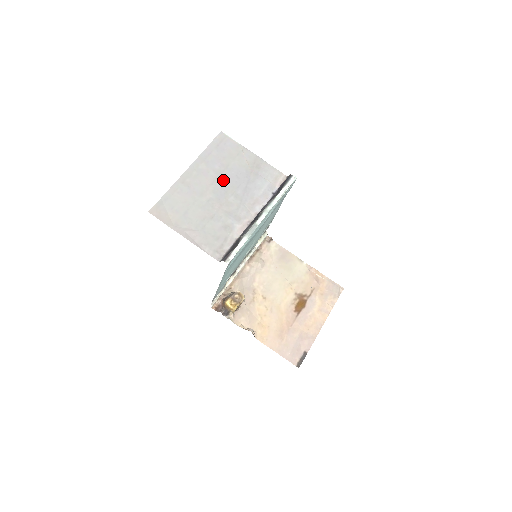
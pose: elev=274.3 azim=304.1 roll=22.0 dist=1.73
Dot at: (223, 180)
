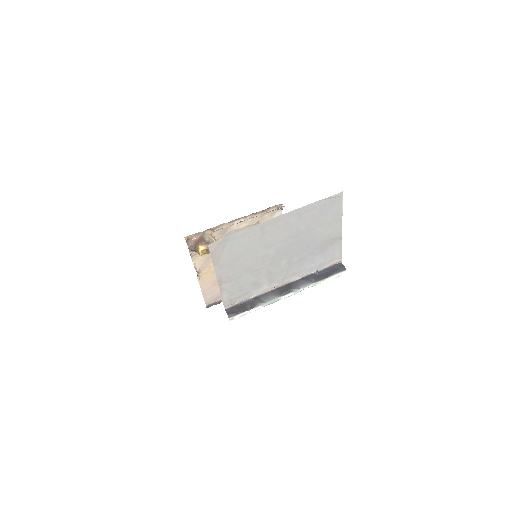
Dot at: (295, 242)
